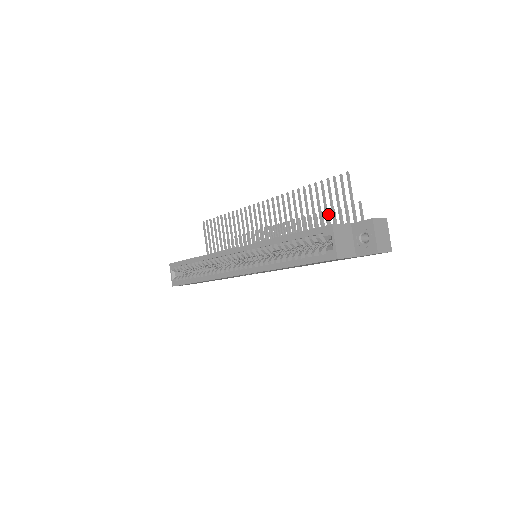
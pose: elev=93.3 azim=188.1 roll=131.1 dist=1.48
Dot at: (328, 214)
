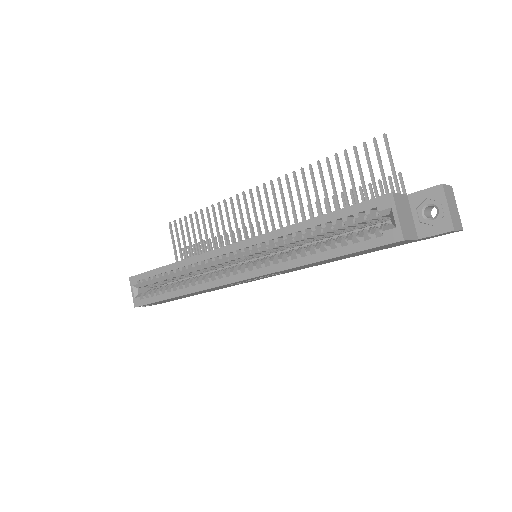
Dot at: (353, 194)
